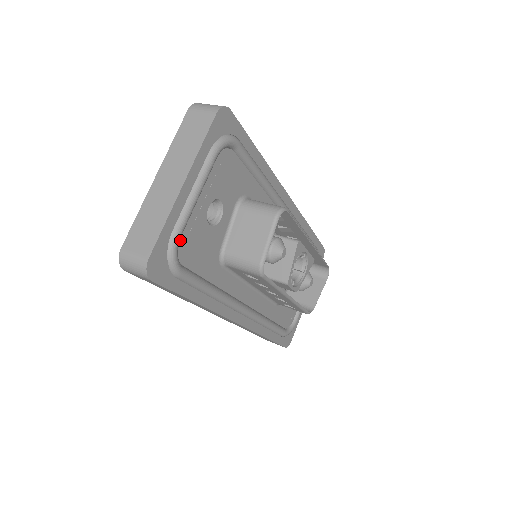
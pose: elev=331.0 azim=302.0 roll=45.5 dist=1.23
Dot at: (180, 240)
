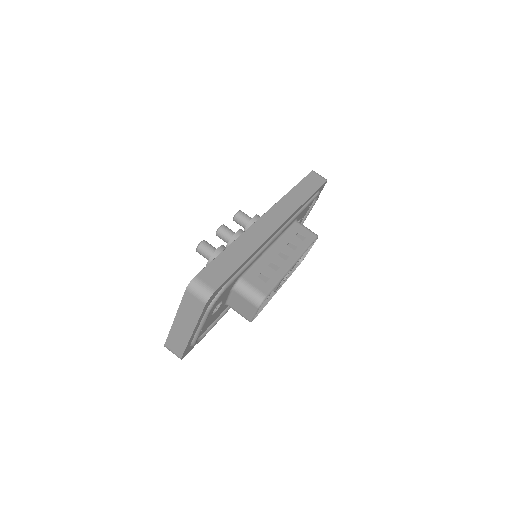
Dot at: occluded
